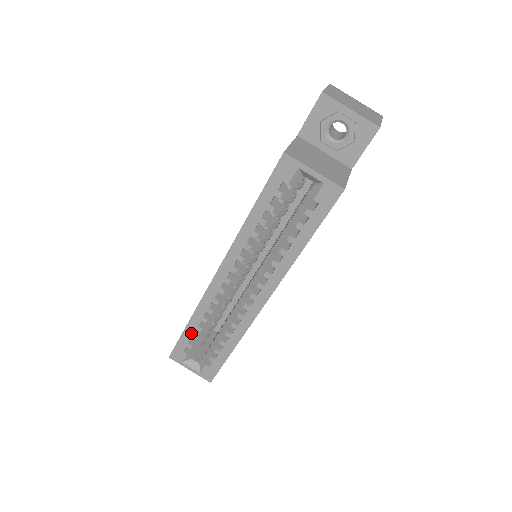
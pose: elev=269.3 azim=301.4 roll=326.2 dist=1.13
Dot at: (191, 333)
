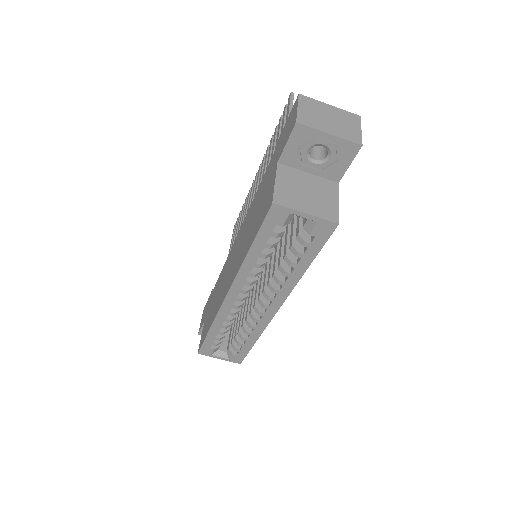
Dot at: (214, 336)
